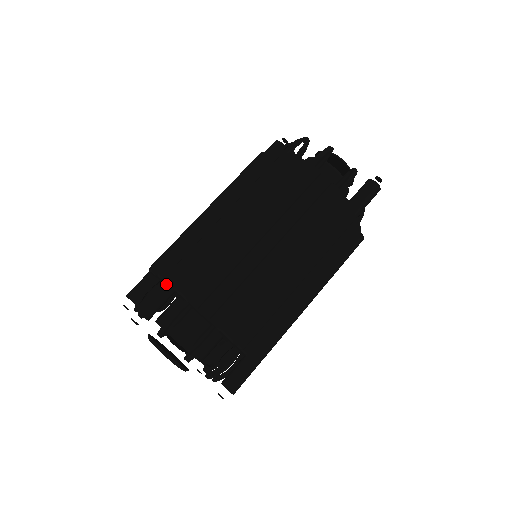
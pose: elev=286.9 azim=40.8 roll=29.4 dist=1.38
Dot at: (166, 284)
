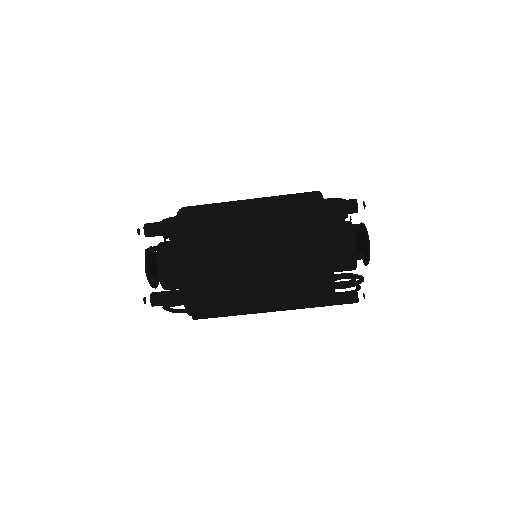
Dot at: (180, 303)
